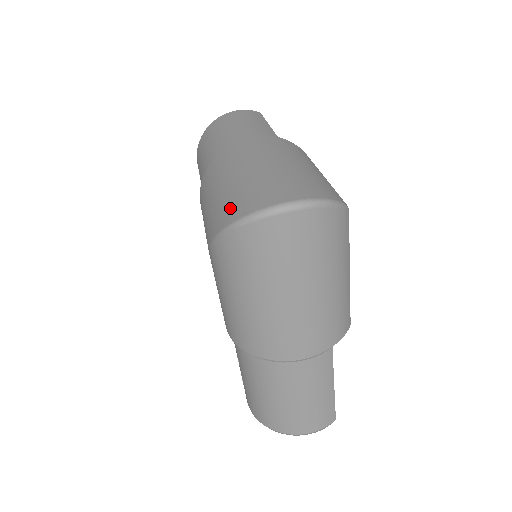
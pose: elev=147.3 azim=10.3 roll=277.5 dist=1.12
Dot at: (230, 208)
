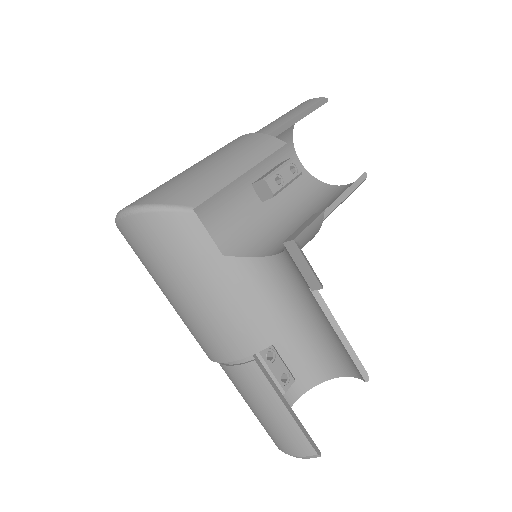
Dot at: occluded
